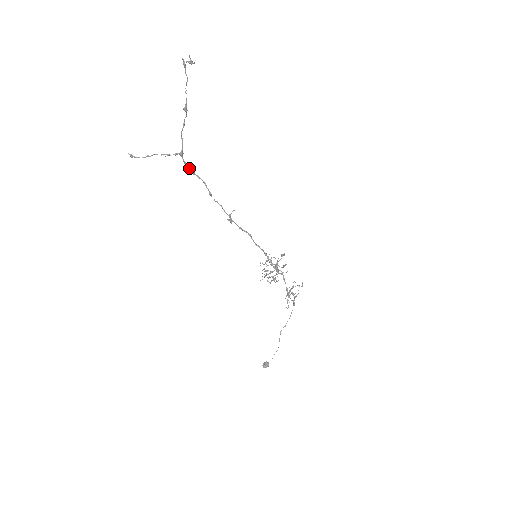
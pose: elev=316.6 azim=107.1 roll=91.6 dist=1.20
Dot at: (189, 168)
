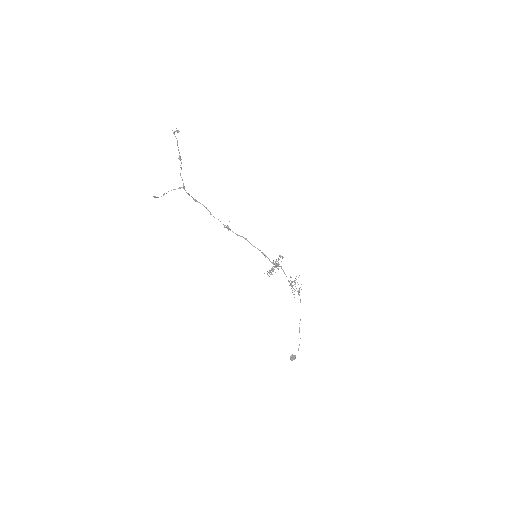
Dot at: (192, 197)
